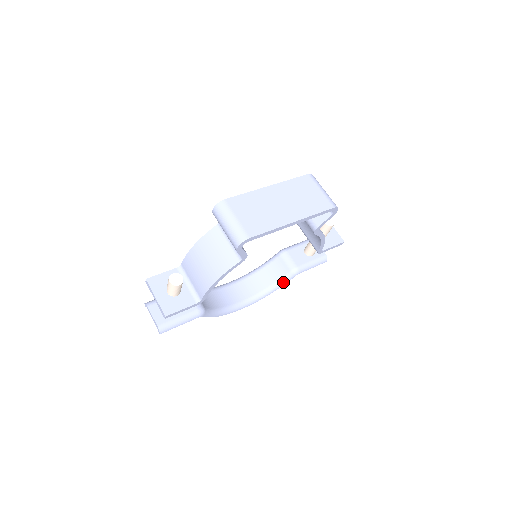
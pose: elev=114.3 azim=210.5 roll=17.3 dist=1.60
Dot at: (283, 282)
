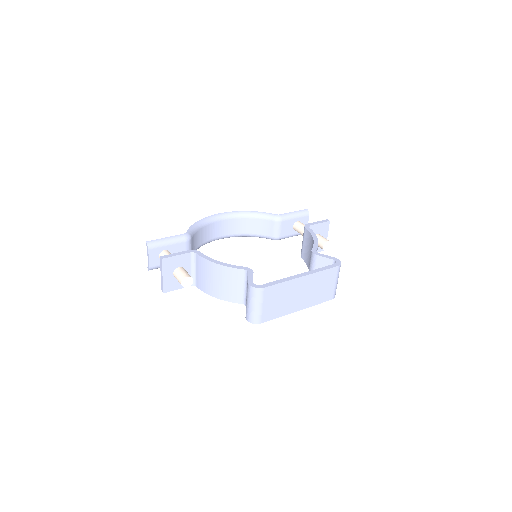
Dot at: (261, 237)
